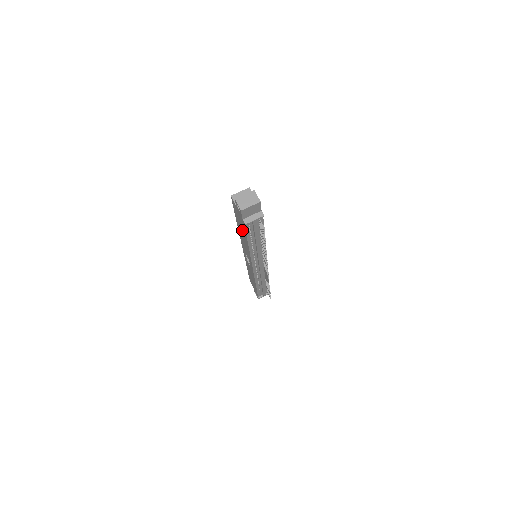
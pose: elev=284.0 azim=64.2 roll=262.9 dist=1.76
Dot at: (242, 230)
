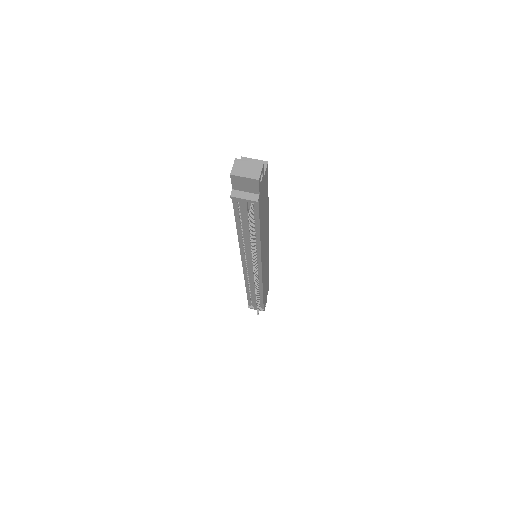
Dot at: occluded
